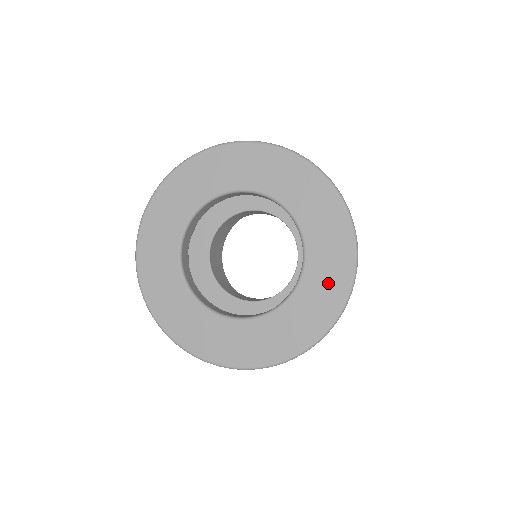
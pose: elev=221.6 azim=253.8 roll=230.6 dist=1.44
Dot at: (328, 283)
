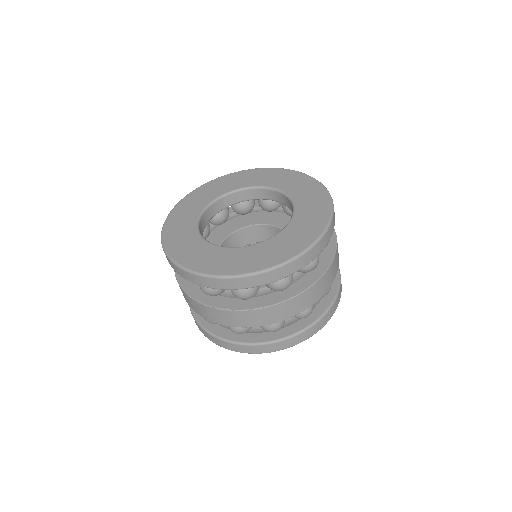
Dot at: (313, 218)
